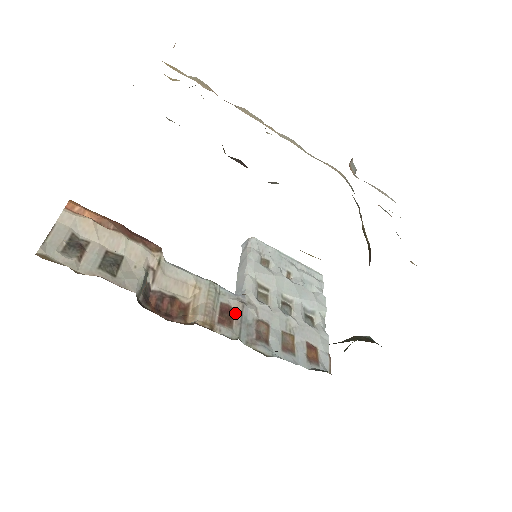
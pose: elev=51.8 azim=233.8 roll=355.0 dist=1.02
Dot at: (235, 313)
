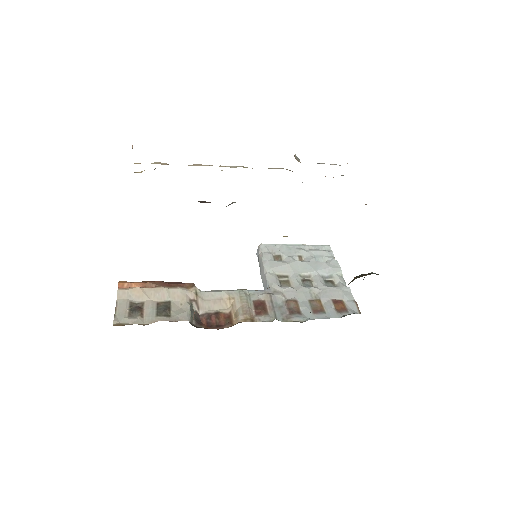
Dot at: (266, 303)
